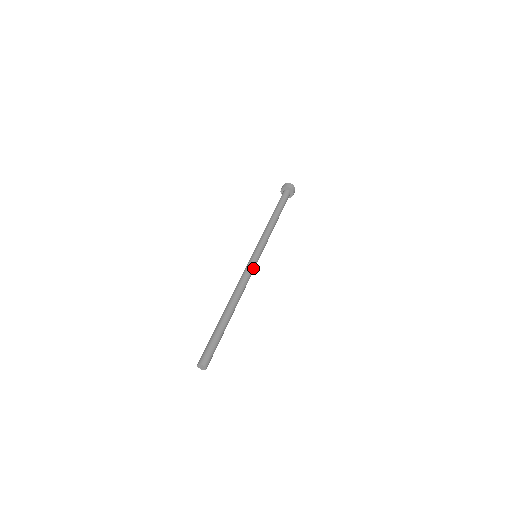
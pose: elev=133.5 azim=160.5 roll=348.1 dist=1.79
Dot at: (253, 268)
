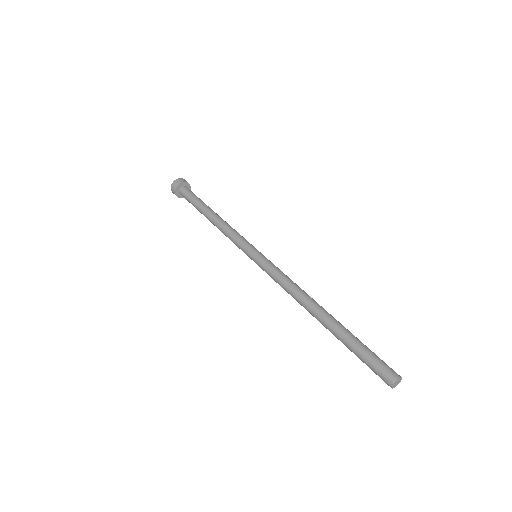
Dot at: (274, 265)
